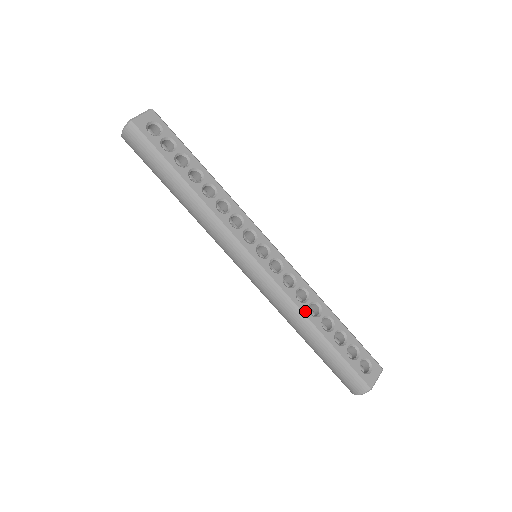
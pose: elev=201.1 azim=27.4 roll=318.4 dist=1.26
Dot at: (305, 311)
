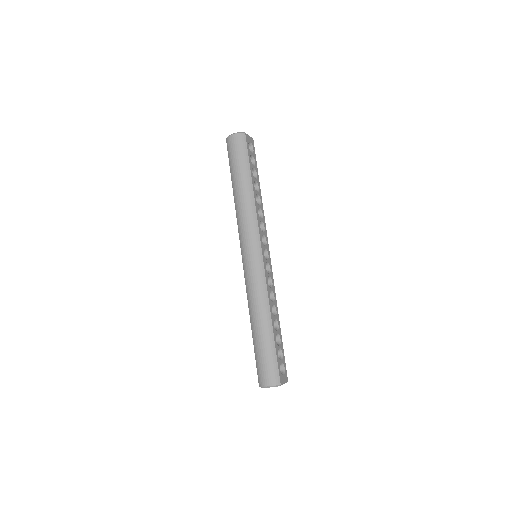
Dot at: (270, 305)
